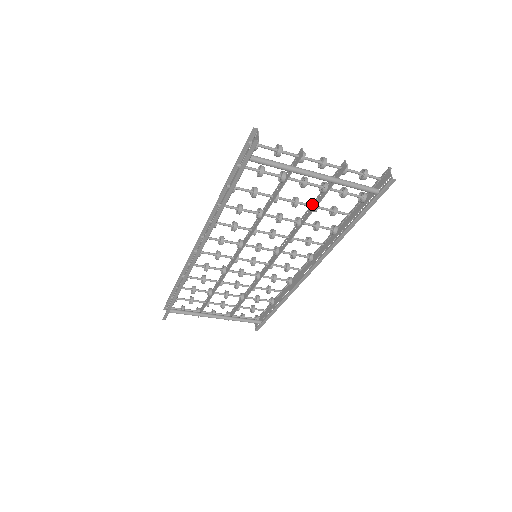
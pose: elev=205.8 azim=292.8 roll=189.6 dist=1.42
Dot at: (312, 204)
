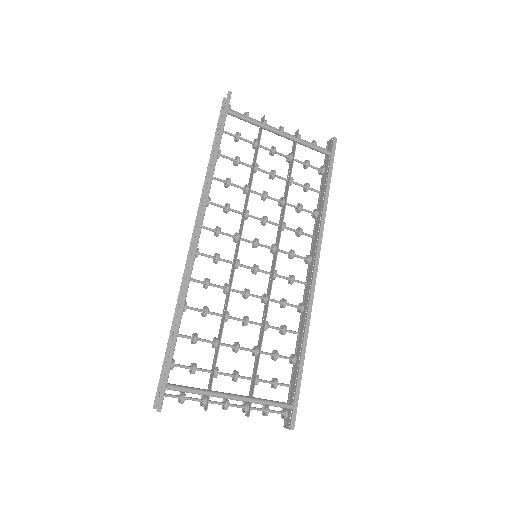
Dot at: (287, 180)
